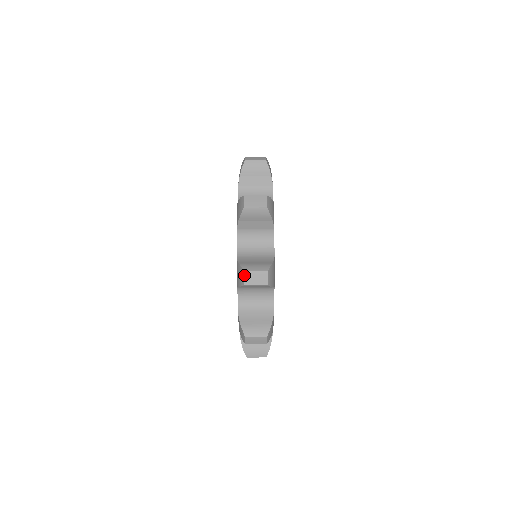
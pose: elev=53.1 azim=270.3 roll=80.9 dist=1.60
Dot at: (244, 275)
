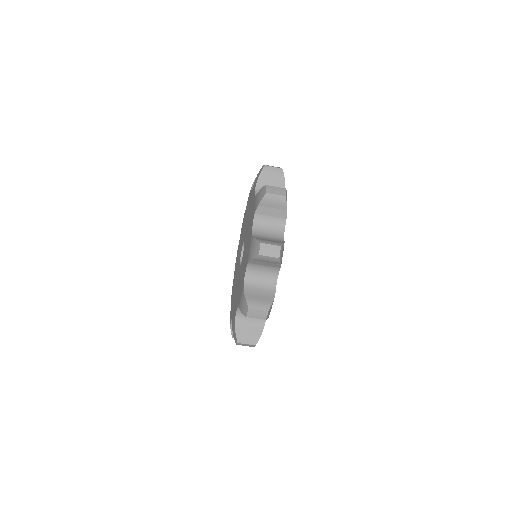
Dot at: (248, 311)
